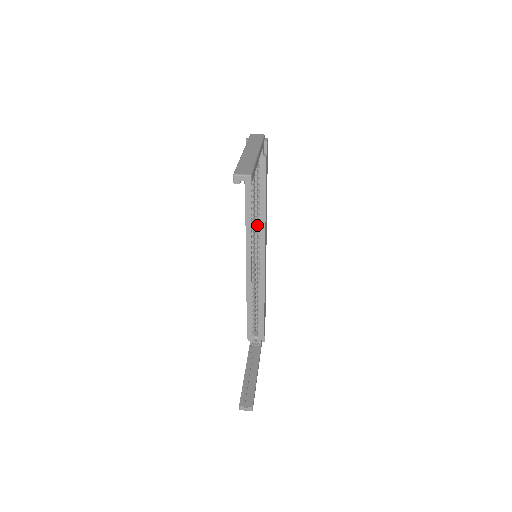
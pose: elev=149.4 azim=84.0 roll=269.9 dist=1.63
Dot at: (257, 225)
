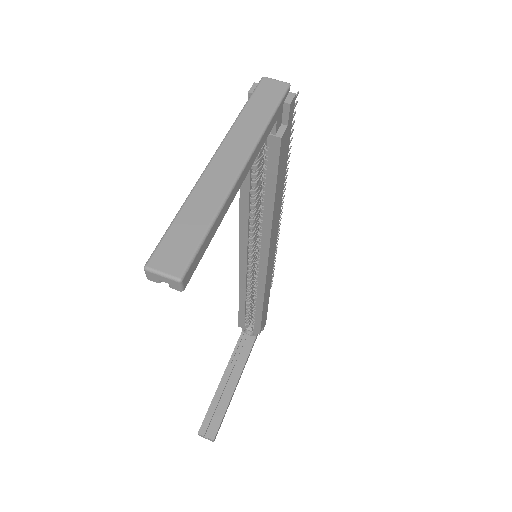
Dot at: occluded
